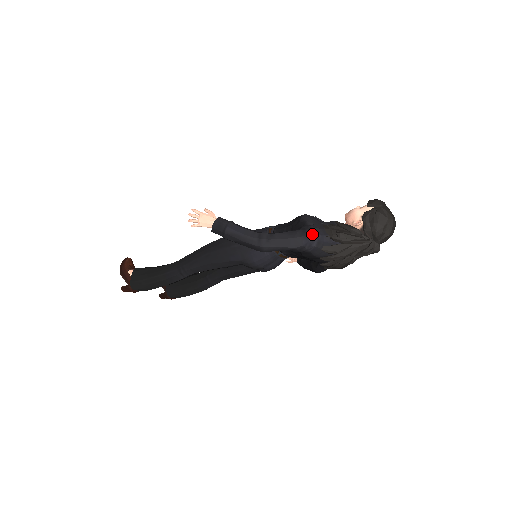
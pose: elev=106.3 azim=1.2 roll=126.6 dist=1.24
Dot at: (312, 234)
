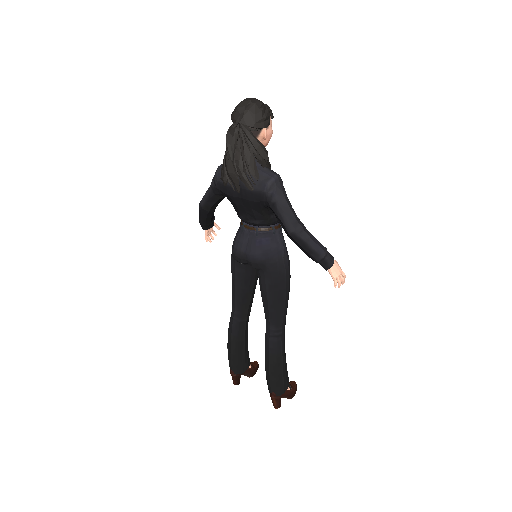
Dot at: occluded
